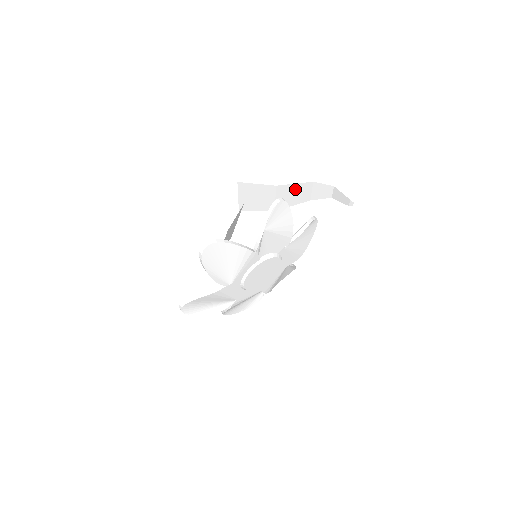
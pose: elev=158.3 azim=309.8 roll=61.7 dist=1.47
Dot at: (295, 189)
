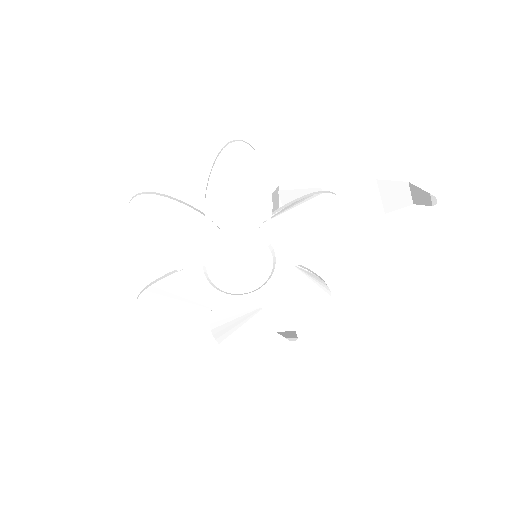
Dot at: (353, 193)
